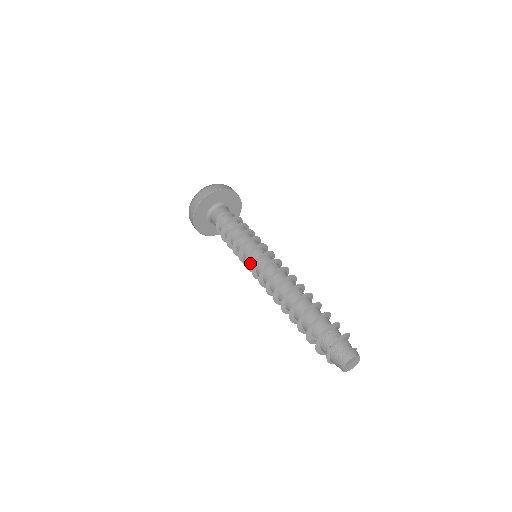
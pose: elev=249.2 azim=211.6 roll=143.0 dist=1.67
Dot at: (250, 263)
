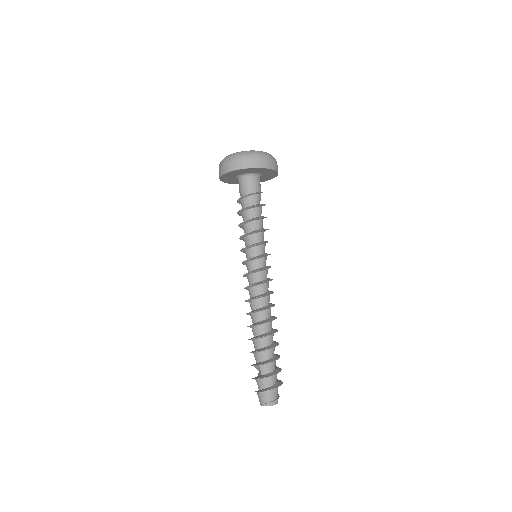
Dot at: (251, 262)
